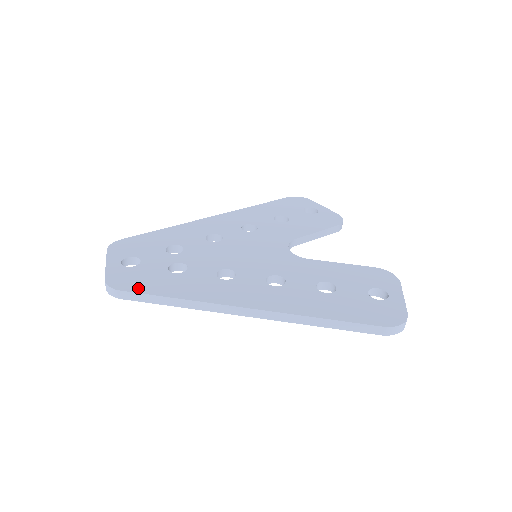
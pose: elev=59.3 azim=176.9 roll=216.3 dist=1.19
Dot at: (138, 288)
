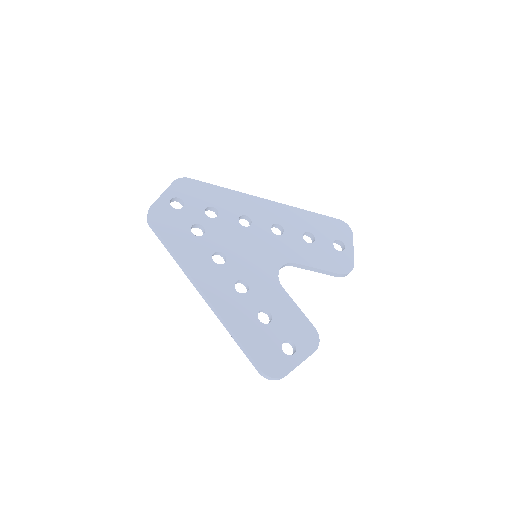
Dot at: (161, 229)
